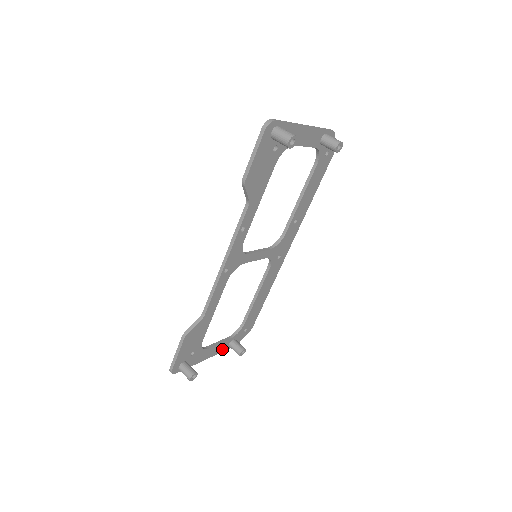
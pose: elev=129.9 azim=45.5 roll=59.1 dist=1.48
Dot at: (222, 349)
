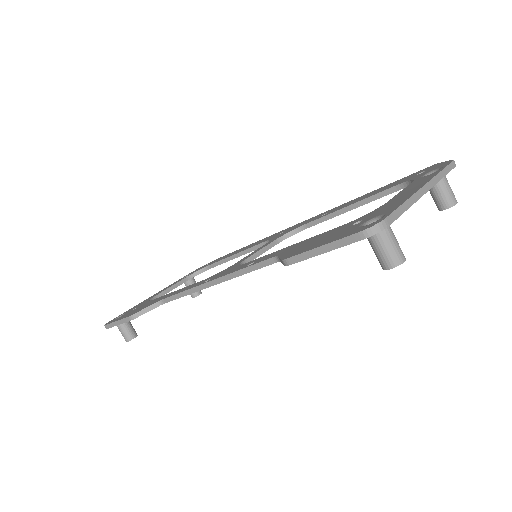
Dot at: occluded
